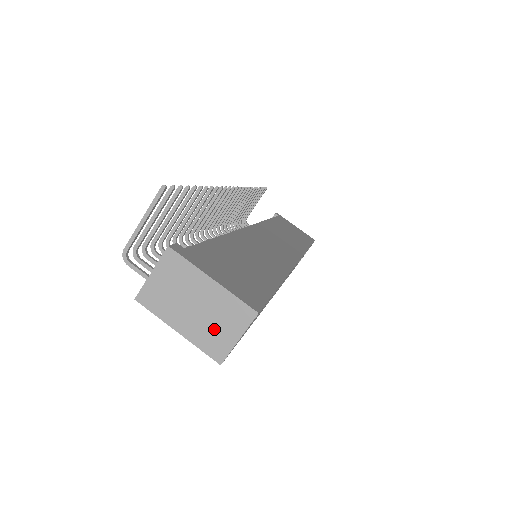
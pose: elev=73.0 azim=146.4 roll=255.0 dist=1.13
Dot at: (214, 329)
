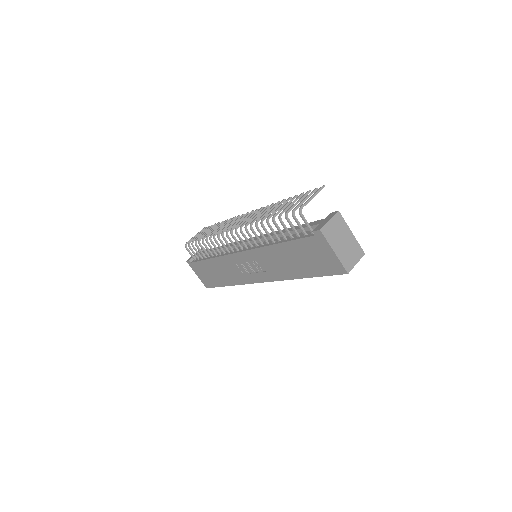
Dot at: (349, 256)
